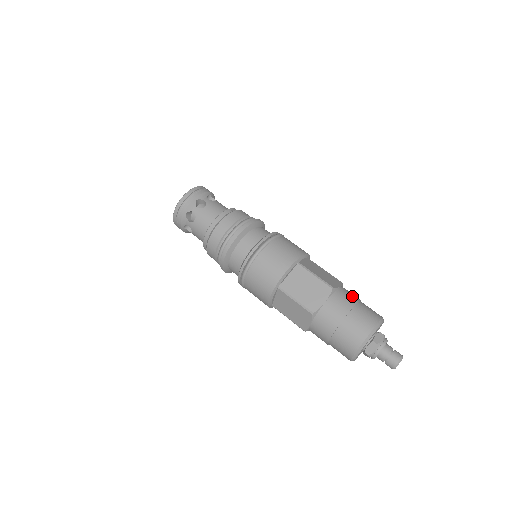
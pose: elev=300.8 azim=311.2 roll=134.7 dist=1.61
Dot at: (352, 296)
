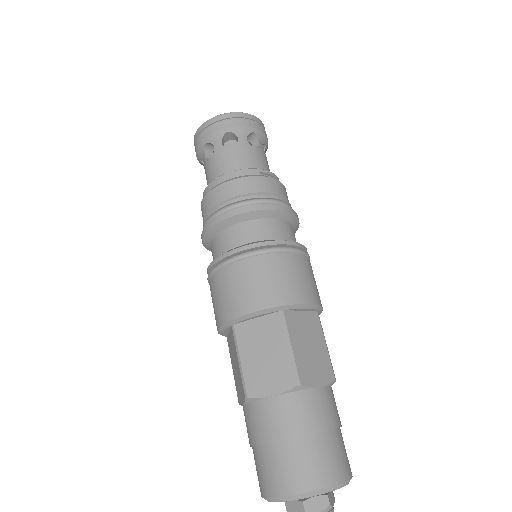
Dot at: (324, 414)
